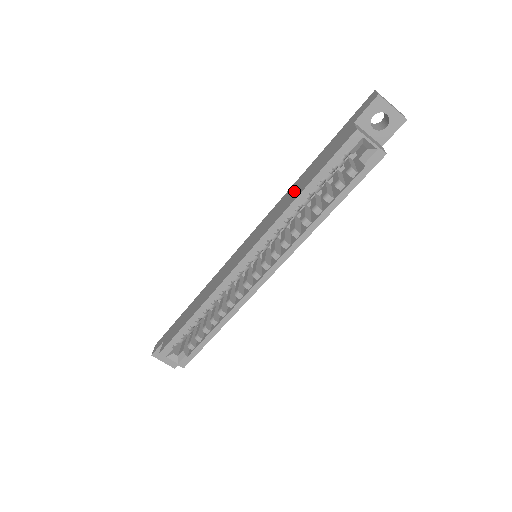
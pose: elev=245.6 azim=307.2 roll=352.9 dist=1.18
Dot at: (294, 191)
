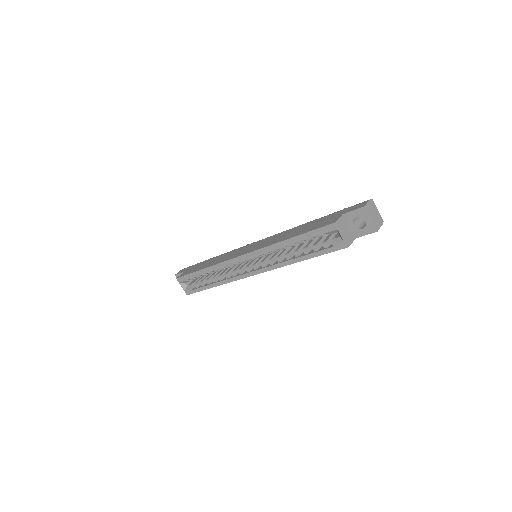
Dot at: (291, 233)
